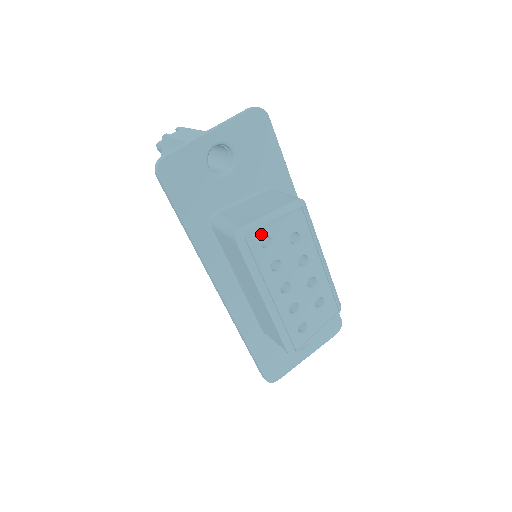
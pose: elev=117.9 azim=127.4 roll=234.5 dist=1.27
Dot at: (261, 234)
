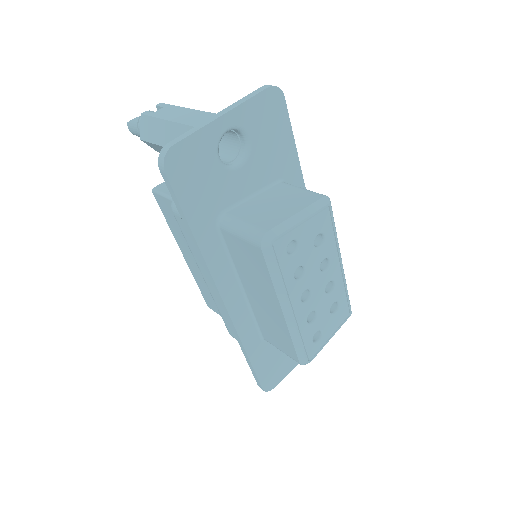
Dot at: (288, 239)
